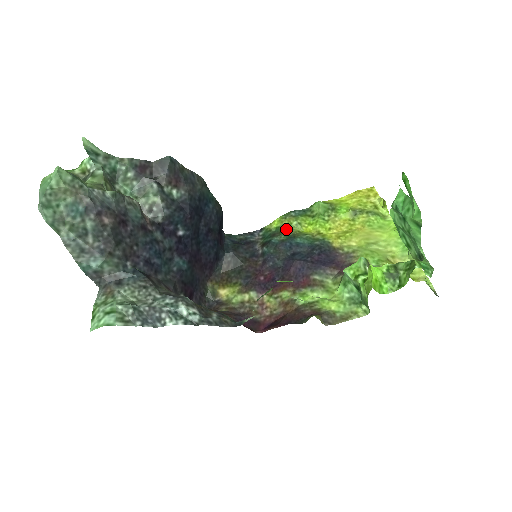
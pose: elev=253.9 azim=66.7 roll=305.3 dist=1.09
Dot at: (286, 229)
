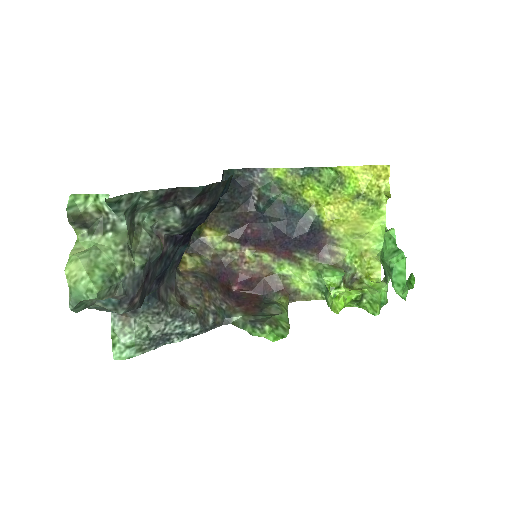
Dot at: (288, 190)
